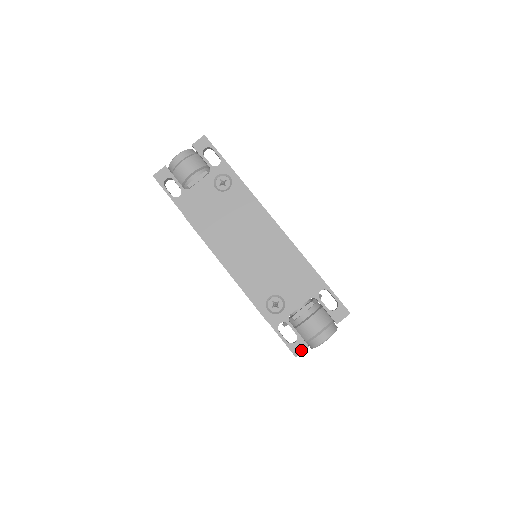
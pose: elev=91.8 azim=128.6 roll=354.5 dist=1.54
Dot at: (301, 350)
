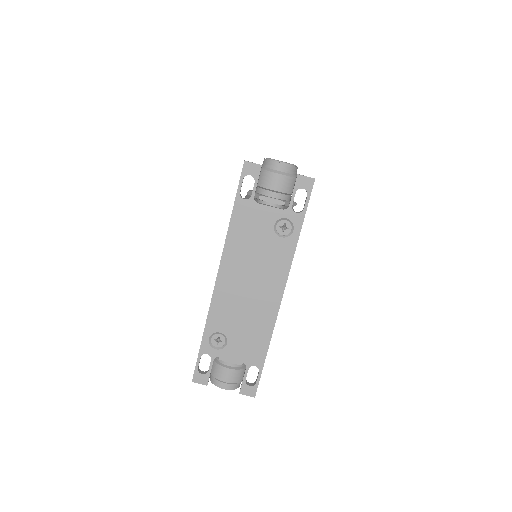
Dot at: (200, 382)
